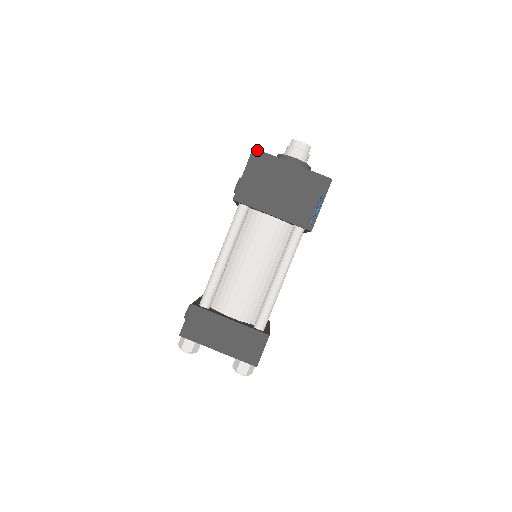
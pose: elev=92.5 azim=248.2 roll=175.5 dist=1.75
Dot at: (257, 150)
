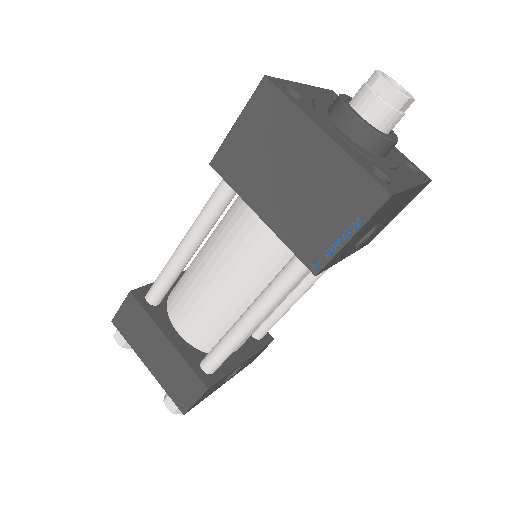
Dot at: (269, 82)
